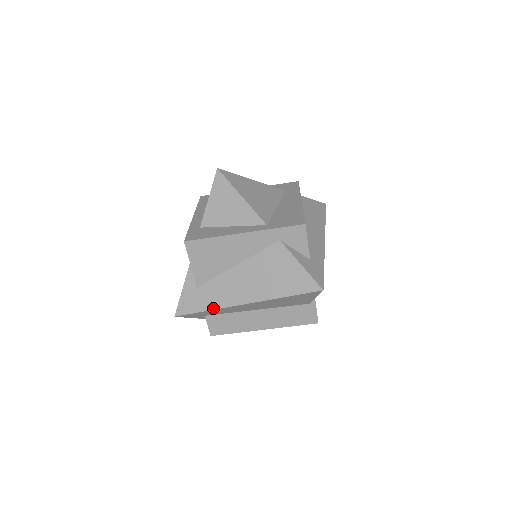
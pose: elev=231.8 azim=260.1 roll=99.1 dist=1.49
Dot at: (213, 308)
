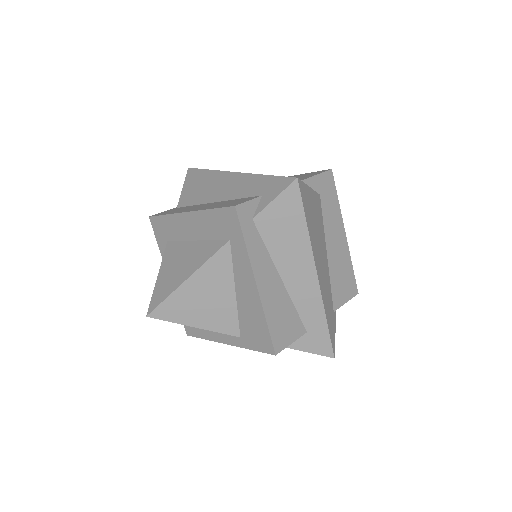
Dot at: occluded
